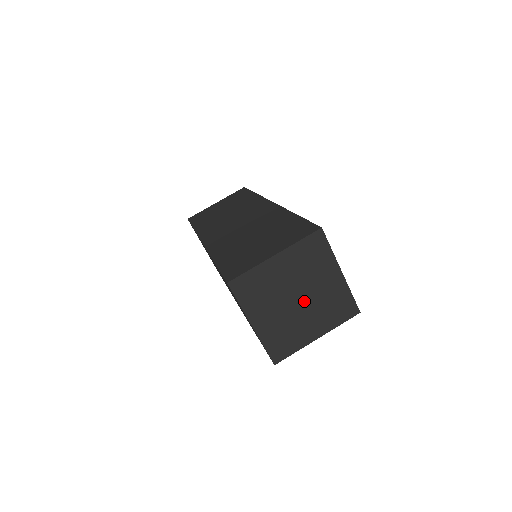
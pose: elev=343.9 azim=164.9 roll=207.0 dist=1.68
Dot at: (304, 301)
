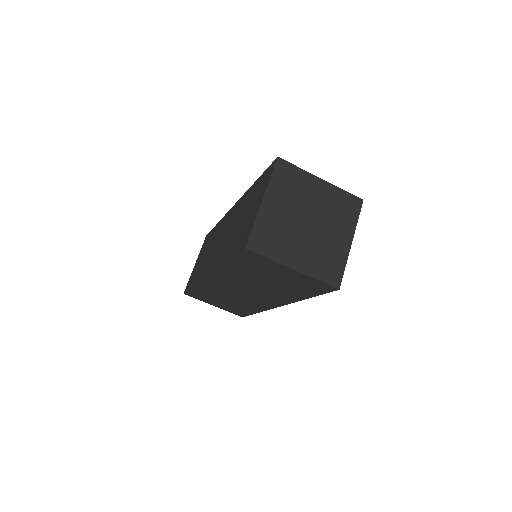
Dot at: (311, 230)
